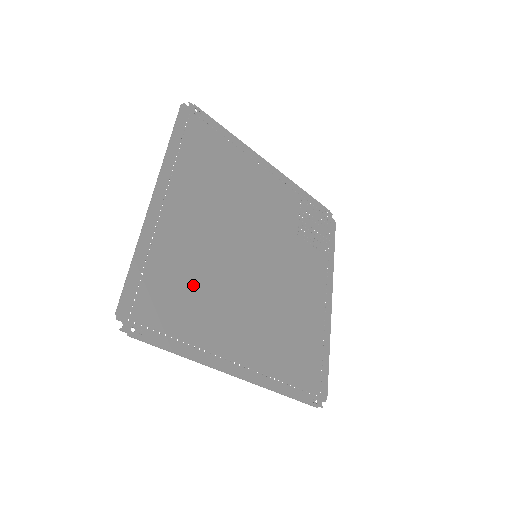
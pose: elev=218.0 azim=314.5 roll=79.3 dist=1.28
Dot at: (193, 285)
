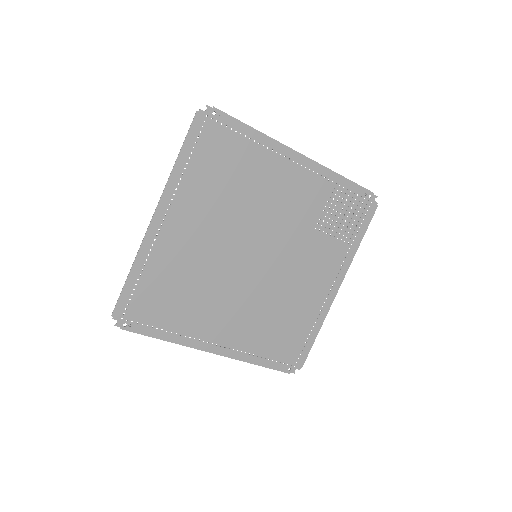
Dot at: (182, 288)
